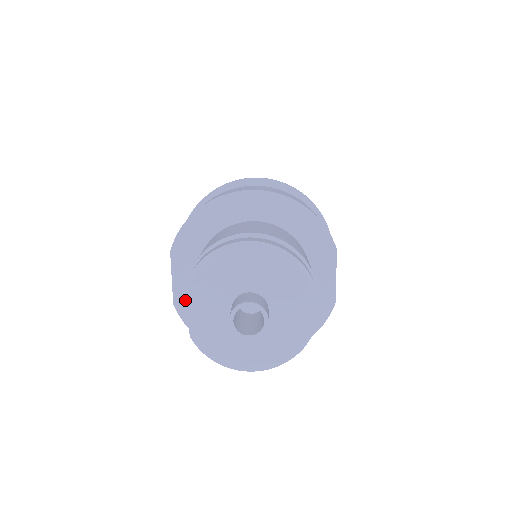
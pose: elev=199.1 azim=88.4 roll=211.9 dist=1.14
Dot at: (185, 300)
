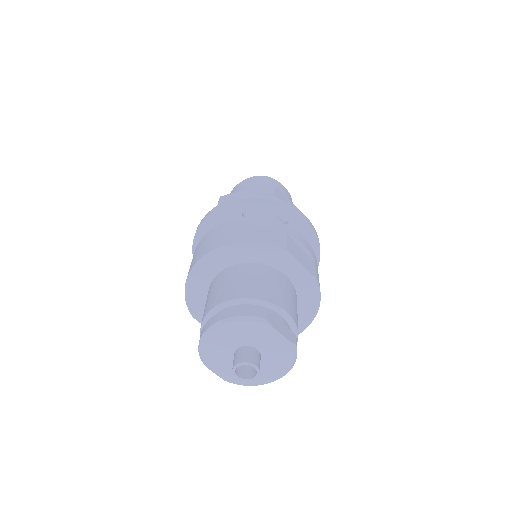
Dot at: occluded
